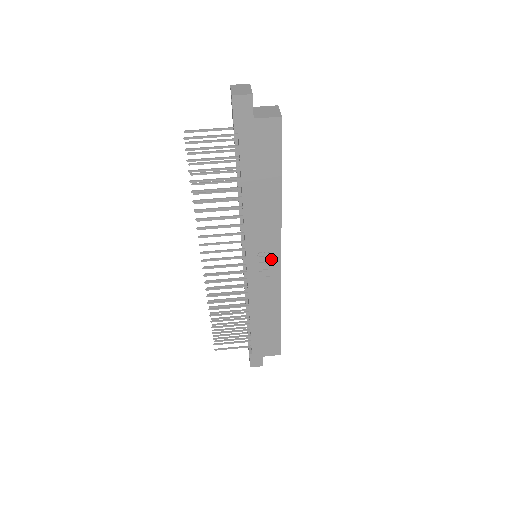
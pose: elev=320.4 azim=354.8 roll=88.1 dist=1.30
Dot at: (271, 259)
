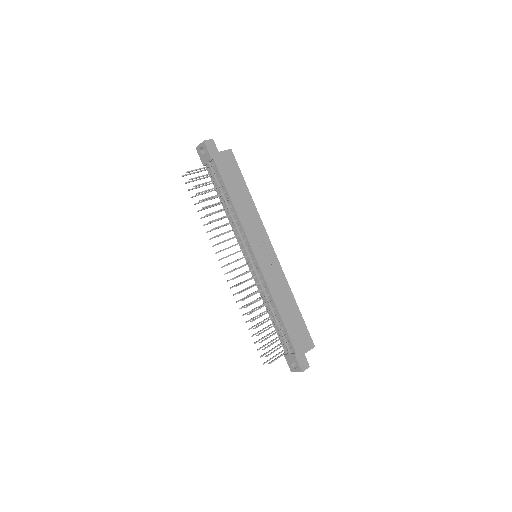
Dot at: (267, 248)
